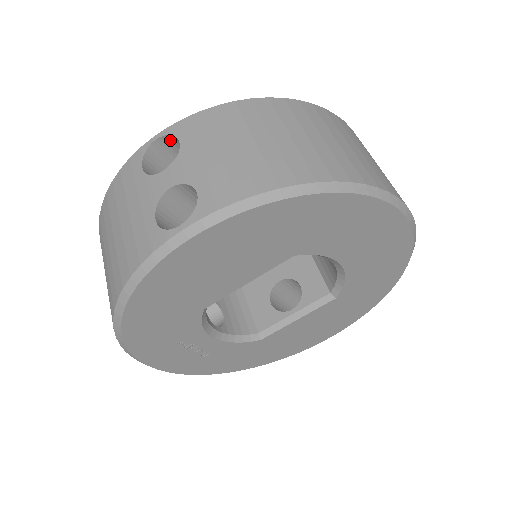
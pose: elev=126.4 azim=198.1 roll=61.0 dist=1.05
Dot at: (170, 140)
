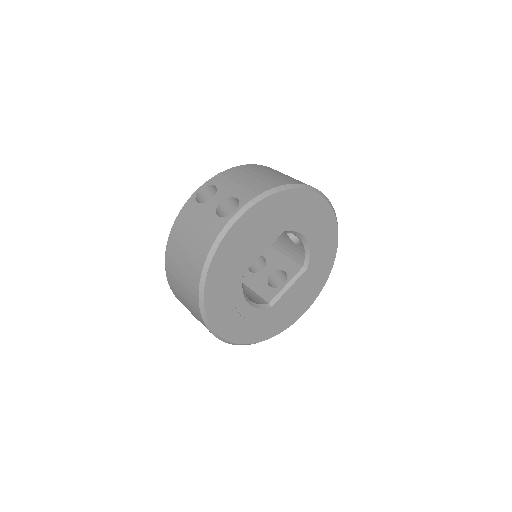
Dot at: (207, 189)
